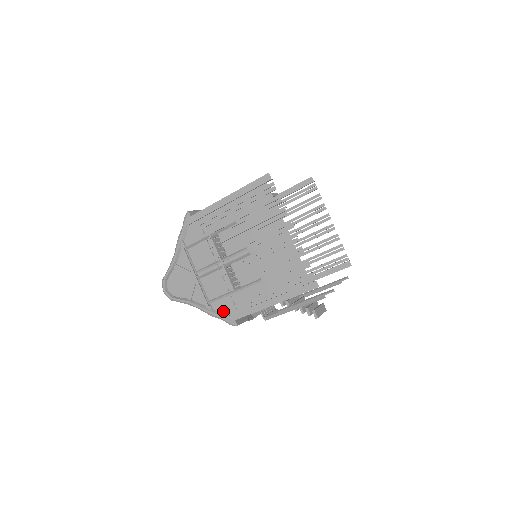
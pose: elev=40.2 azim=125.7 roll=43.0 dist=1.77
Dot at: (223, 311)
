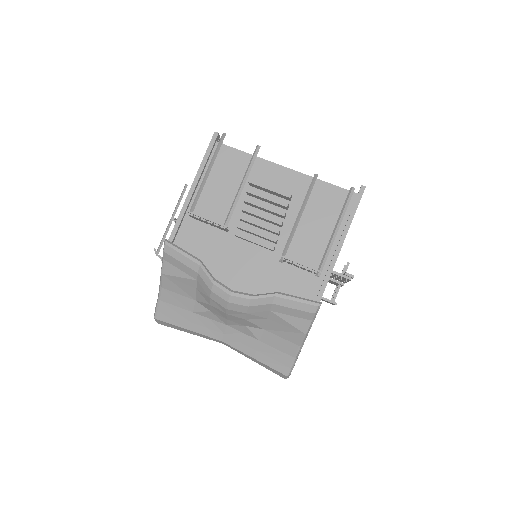
Dot at: occluded
